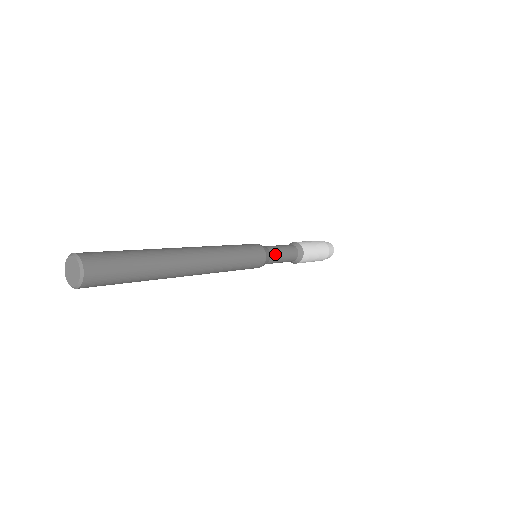
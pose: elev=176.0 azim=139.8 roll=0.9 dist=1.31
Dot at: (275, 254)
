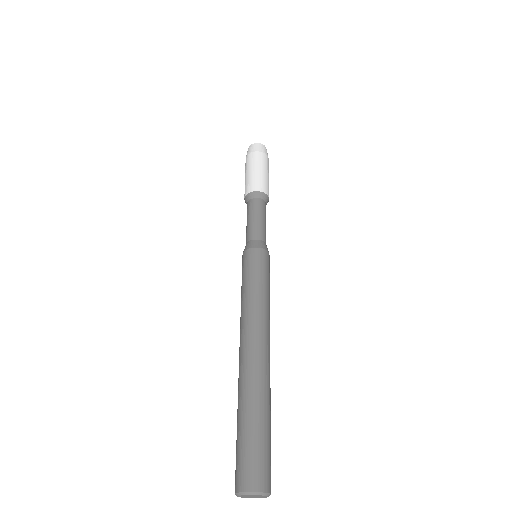
Dot at: occluded
